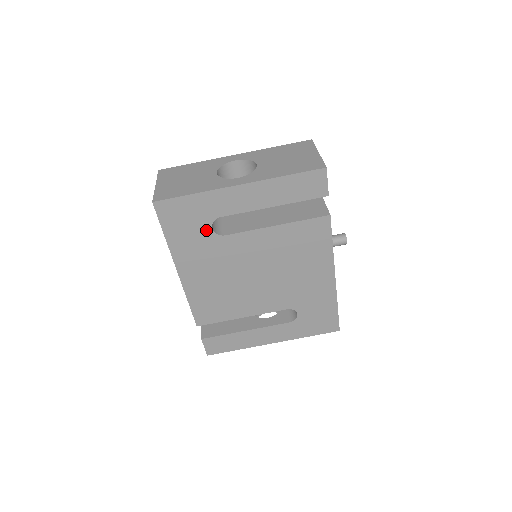
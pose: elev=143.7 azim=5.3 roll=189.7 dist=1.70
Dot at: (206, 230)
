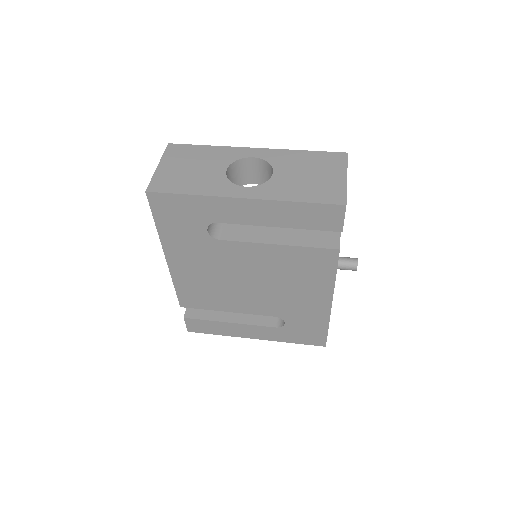
Dot at: (201, 230)
